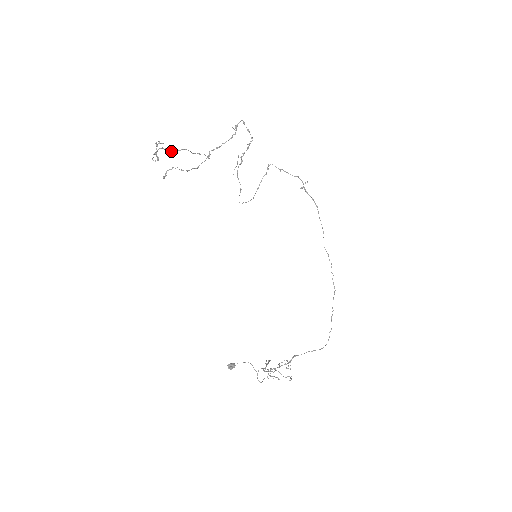
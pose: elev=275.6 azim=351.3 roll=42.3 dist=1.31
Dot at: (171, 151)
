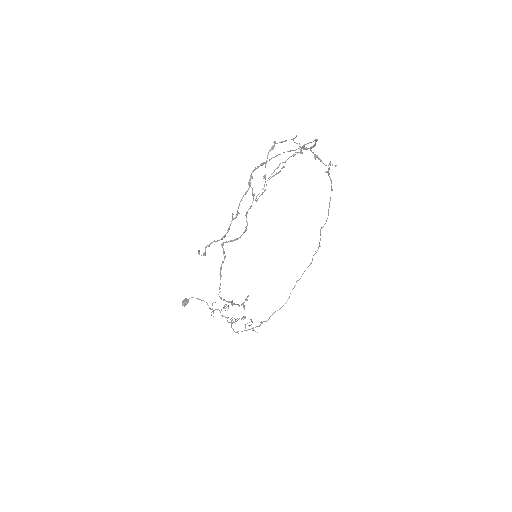
Dot at: occluded
